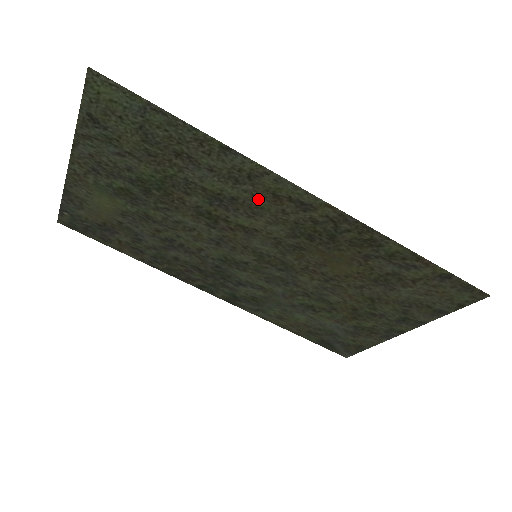
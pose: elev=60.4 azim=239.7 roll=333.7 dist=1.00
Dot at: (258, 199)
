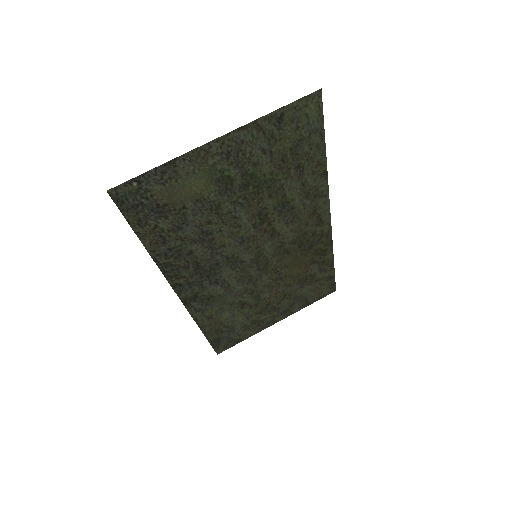
Dot at: (304, 212)
